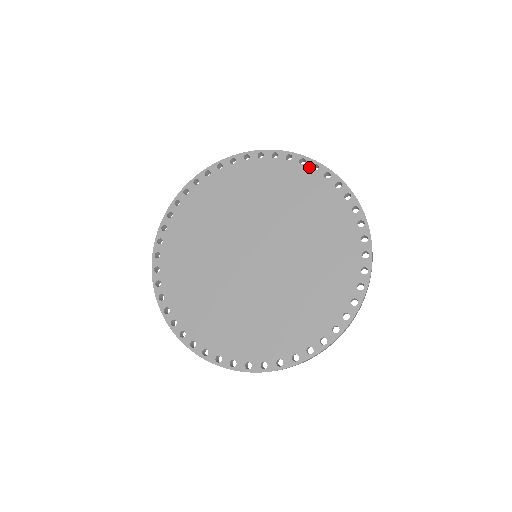
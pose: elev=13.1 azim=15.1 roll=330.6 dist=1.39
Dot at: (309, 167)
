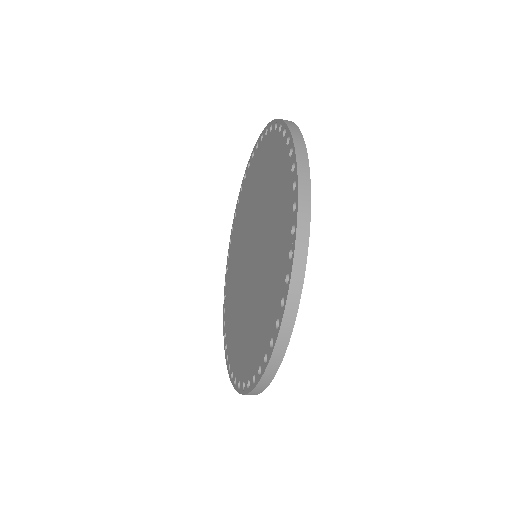
Dot at: (292, 181)
